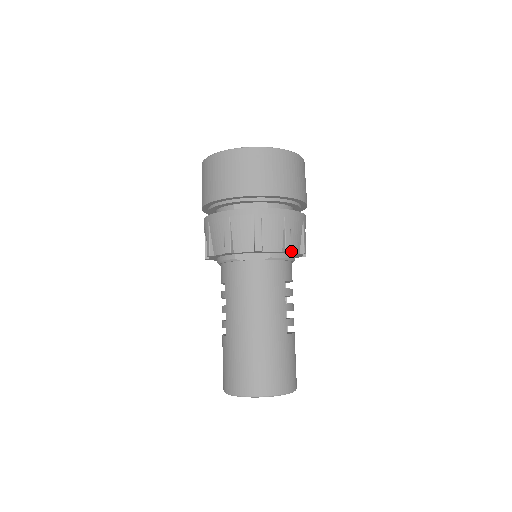
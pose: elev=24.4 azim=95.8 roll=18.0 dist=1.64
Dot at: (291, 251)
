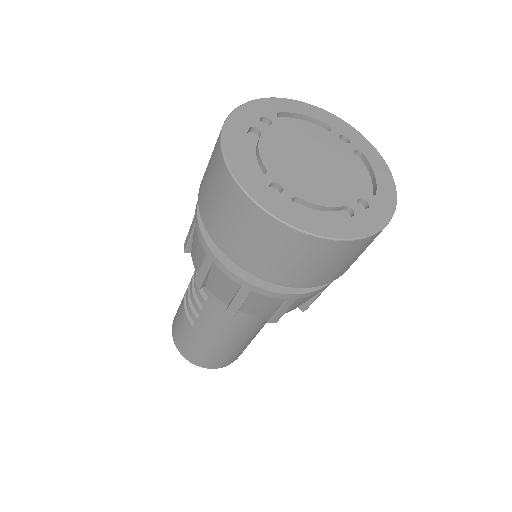
Dot at: occluded
